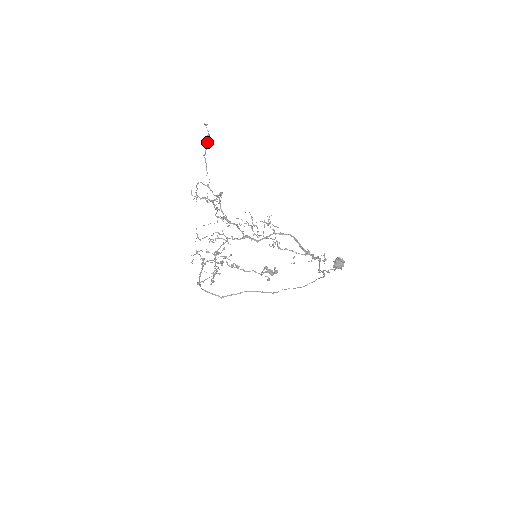
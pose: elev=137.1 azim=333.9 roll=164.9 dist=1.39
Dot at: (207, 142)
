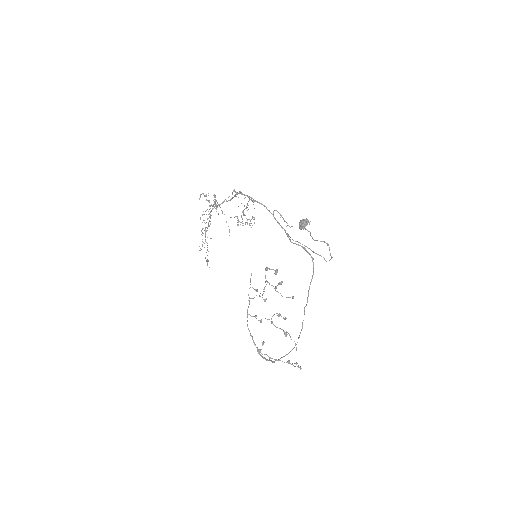
Dot at: (232, 193)
